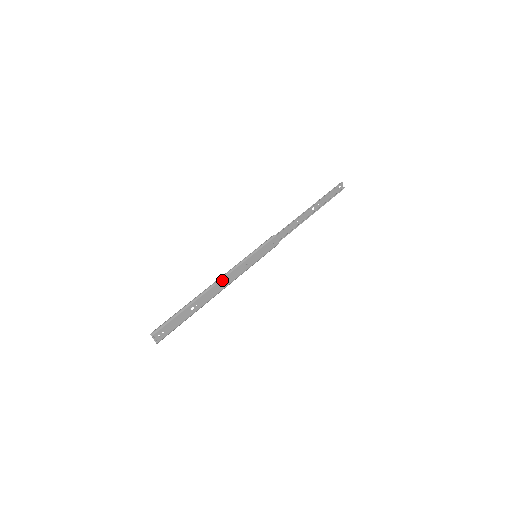
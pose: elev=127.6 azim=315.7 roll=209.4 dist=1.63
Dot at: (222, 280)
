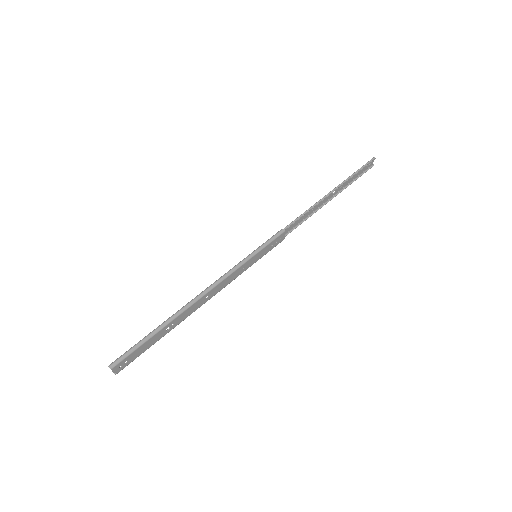
Dot at: (210, 291)
